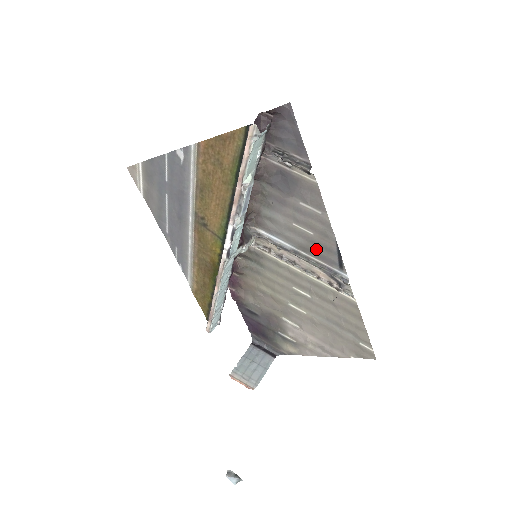
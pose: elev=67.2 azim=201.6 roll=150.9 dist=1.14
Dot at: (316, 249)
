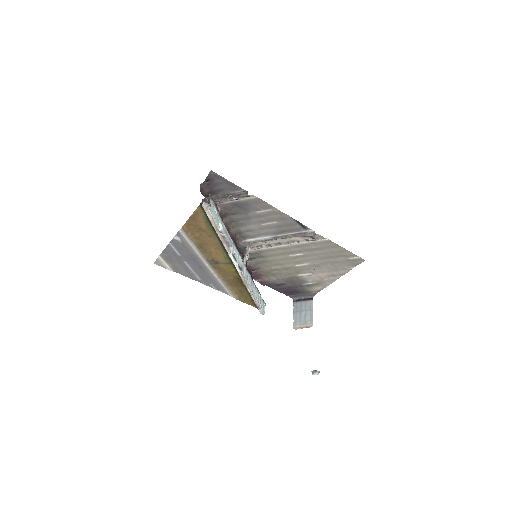
Dot at: (285, 229)
